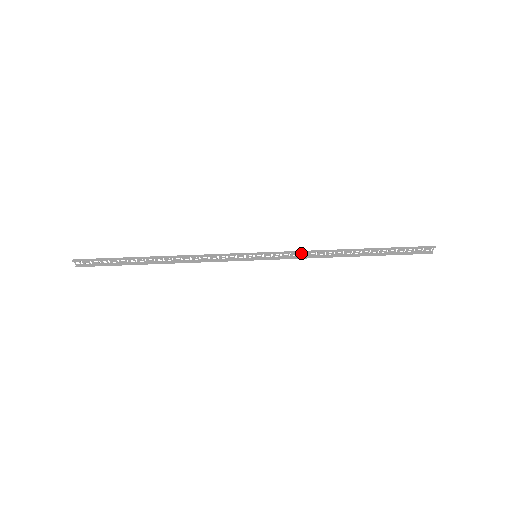
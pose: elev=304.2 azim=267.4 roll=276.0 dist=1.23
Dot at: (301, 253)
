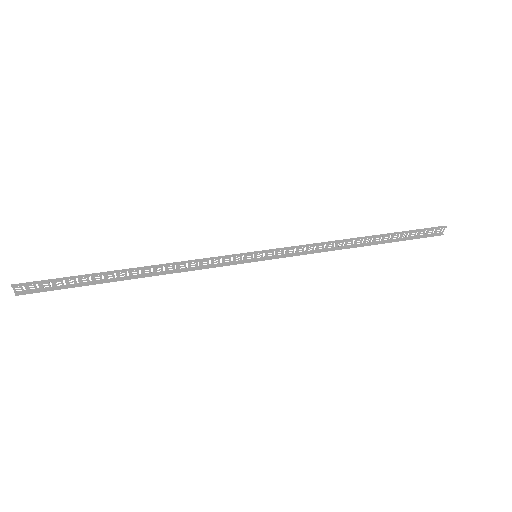
Dot at: (307, 247)
